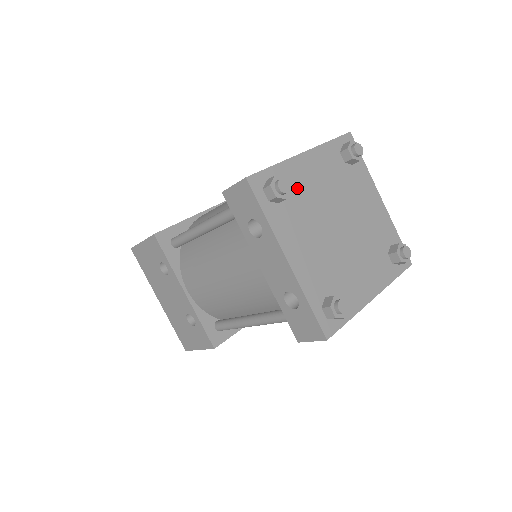
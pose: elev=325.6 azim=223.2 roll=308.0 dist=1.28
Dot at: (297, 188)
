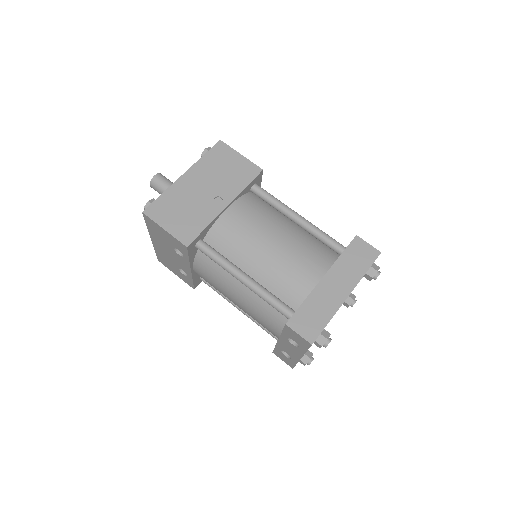
Dot at: occluded
